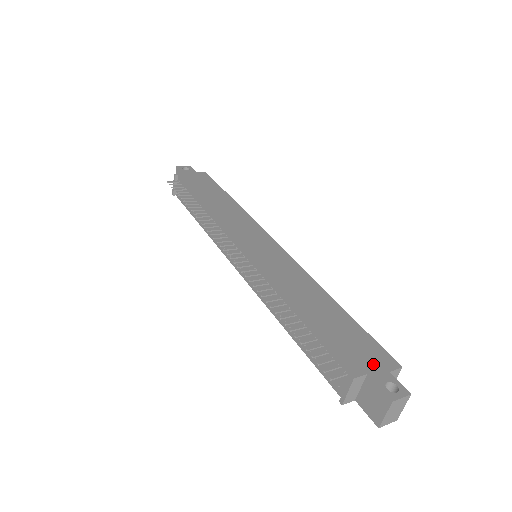
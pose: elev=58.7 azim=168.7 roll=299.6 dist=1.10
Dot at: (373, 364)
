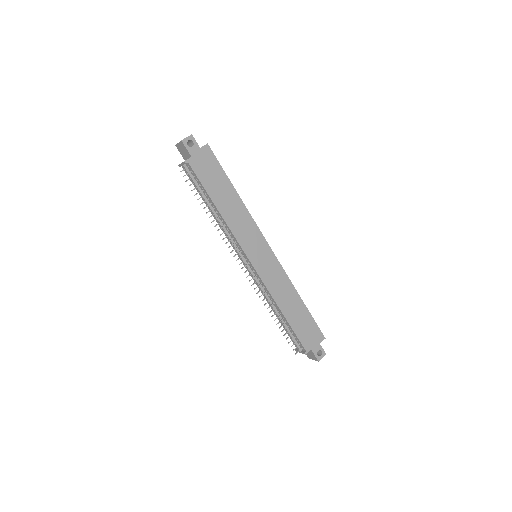
Dot at: (314, 342)
